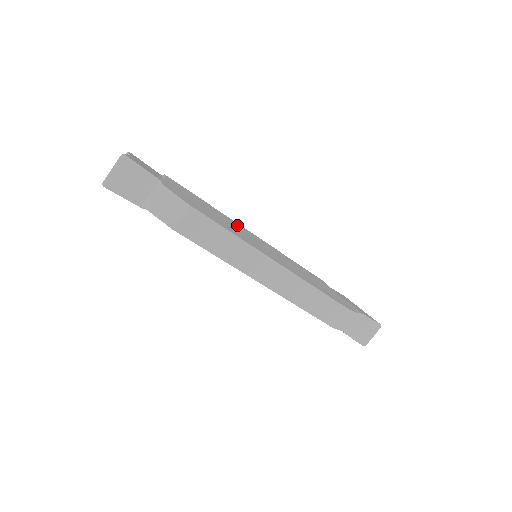
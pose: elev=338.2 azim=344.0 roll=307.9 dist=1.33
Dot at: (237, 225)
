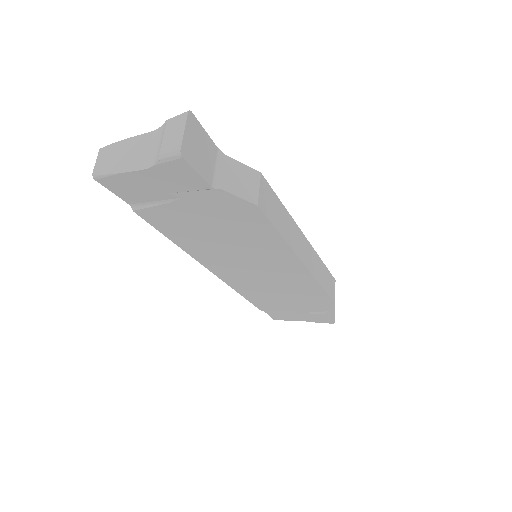
Dot at: occluded
